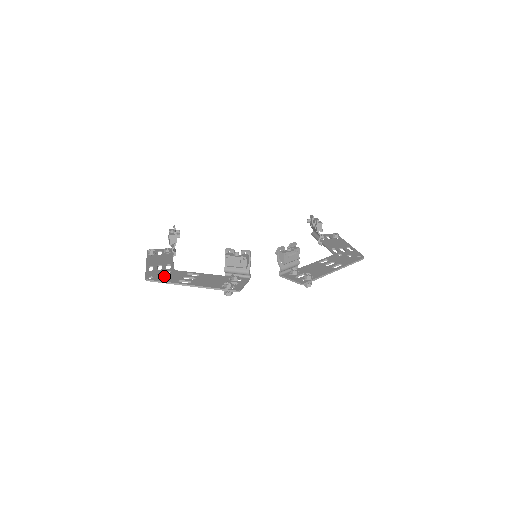
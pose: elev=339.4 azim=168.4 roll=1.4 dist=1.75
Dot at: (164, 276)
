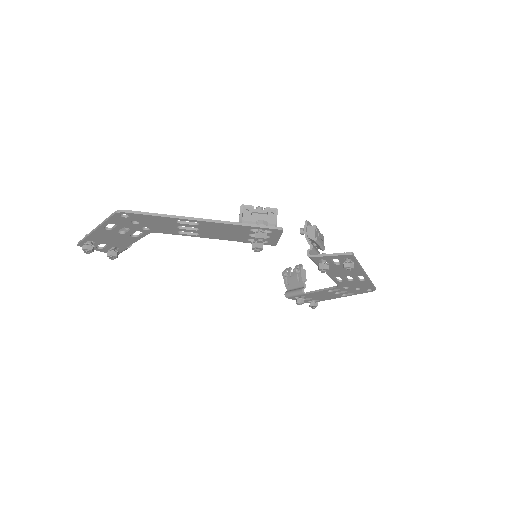
Dot at: occluded
